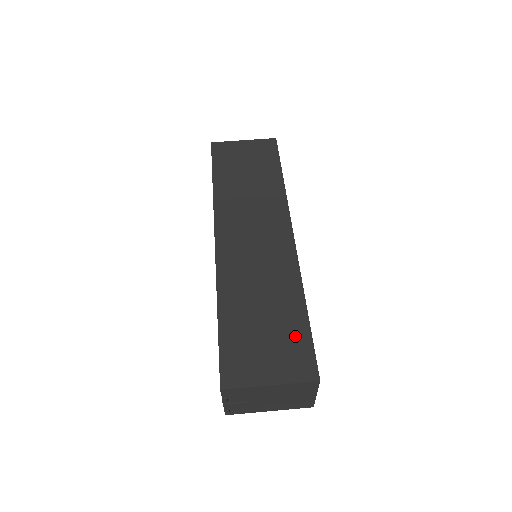
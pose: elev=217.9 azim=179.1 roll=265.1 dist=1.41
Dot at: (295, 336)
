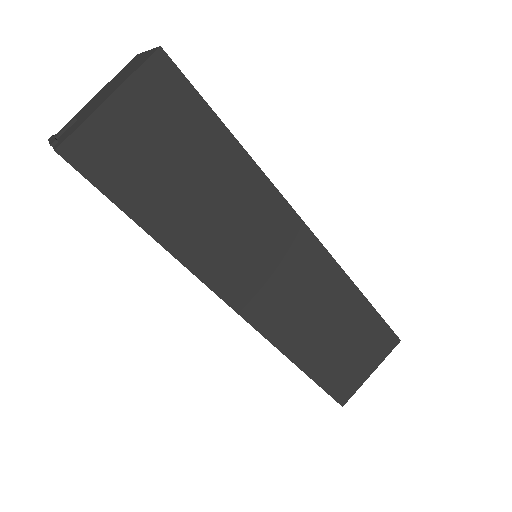
Dot at: (370, 329)
